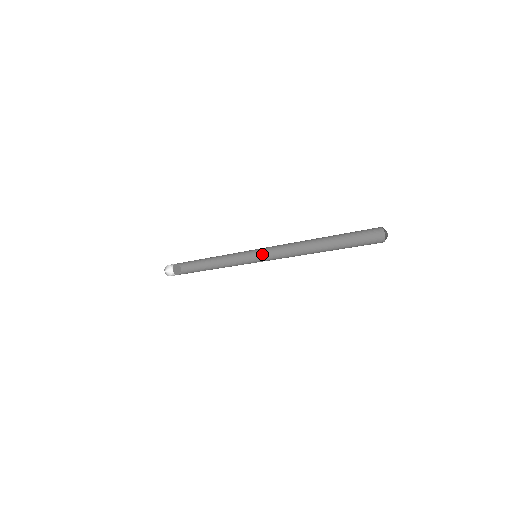
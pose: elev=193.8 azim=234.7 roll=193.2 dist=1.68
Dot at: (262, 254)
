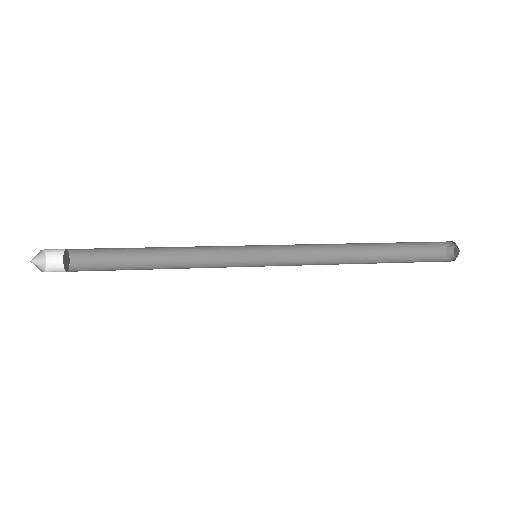
Dot at: (260, 256)
